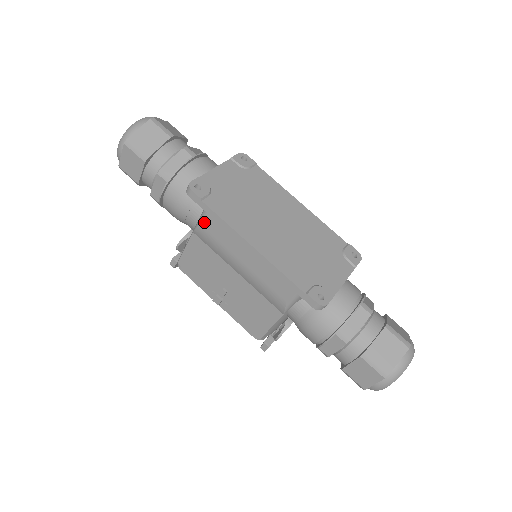
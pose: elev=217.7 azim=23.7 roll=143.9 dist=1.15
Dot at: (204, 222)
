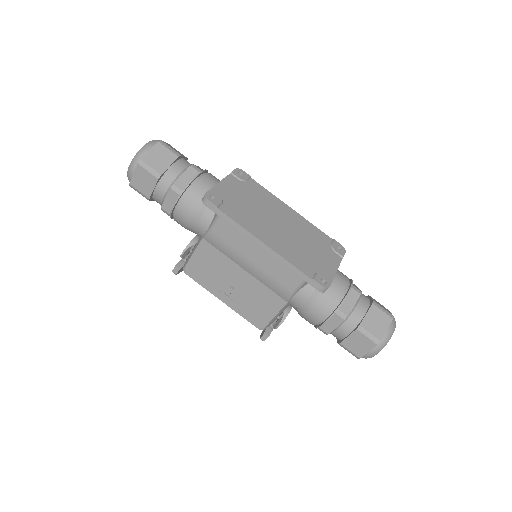
Dot at: (216, 228)
